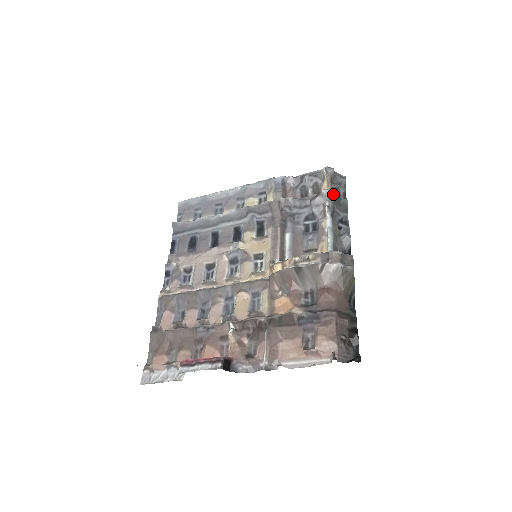
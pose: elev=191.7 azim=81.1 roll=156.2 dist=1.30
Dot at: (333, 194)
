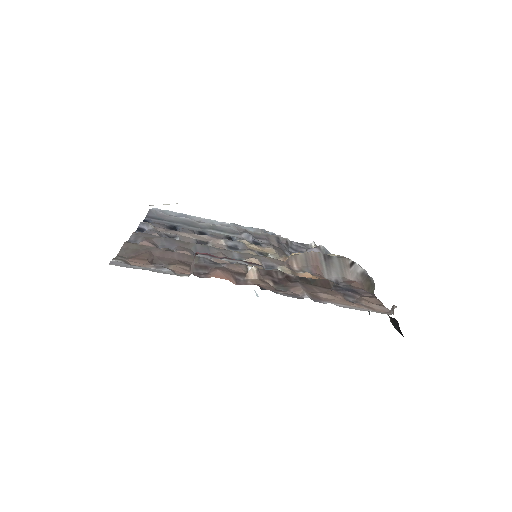
Dot at: (328, 253)
